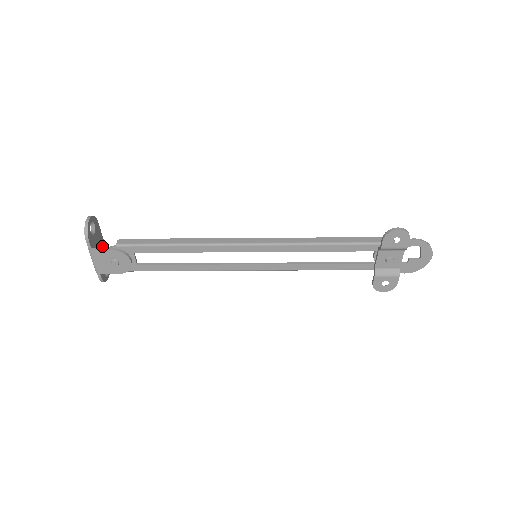
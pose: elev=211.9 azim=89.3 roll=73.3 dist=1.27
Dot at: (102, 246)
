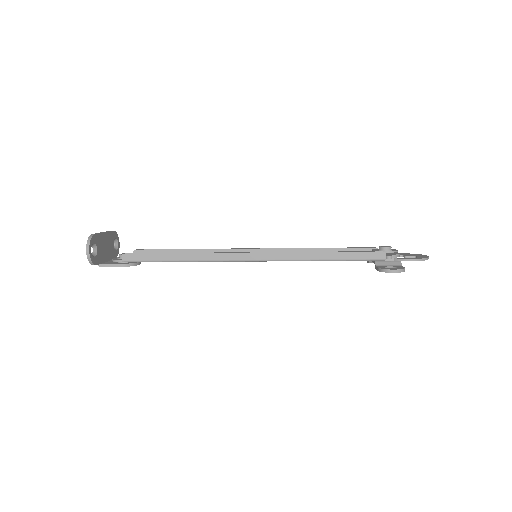
Dot at: (105, 239)
